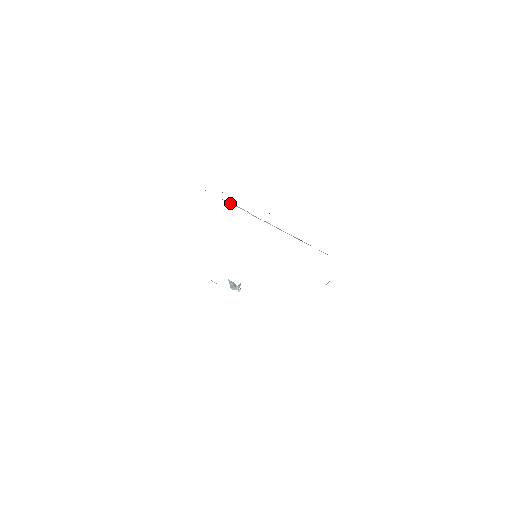
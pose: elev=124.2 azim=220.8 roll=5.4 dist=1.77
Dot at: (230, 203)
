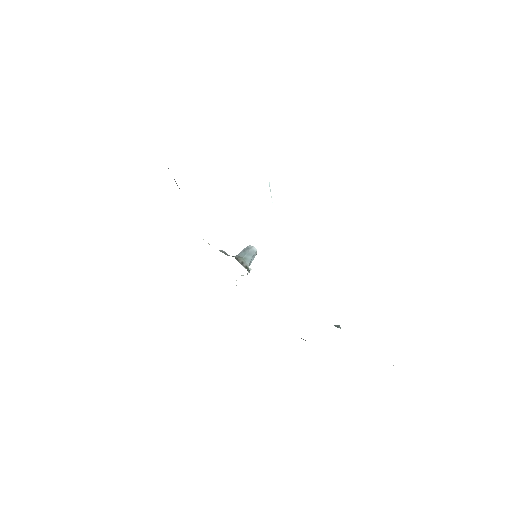
Dot at: occluded
